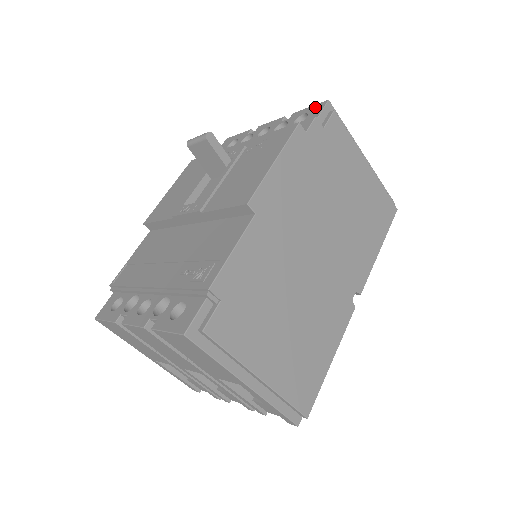
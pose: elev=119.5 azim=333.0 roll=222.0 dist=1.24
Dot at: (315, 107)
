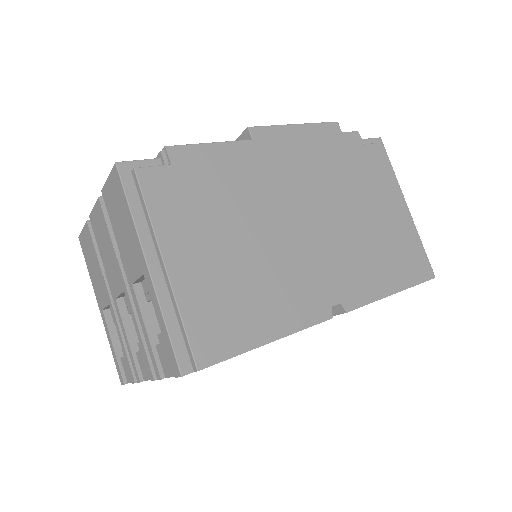
Dot at: occluded
